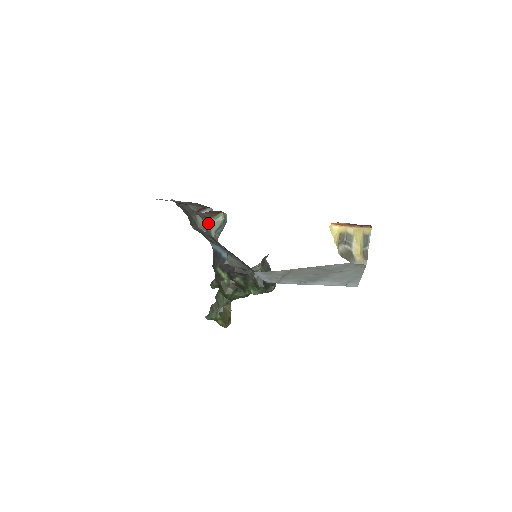
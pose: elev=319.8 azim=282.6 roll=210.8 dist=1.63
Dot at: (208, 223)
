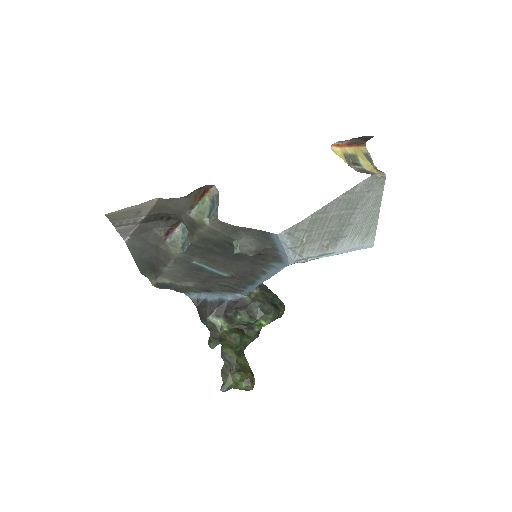
Dot at: (194, 215)
